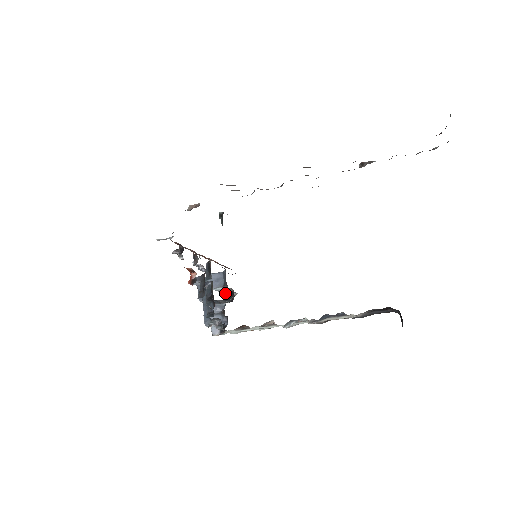
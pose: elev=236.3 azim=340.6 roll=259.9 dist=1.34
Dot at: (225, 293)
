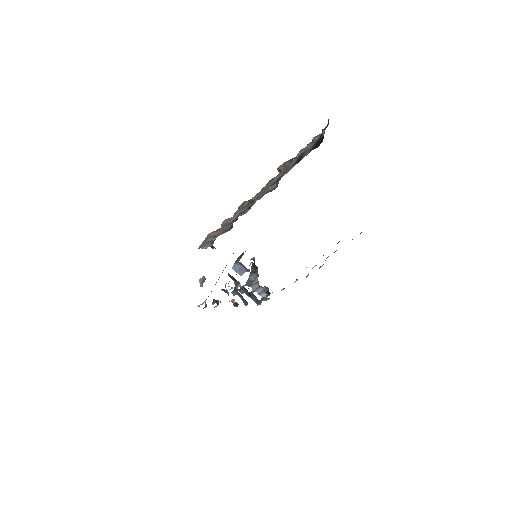
Dot at: occluded
